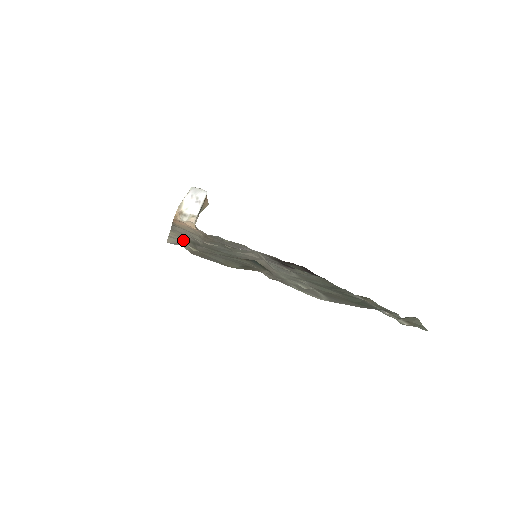
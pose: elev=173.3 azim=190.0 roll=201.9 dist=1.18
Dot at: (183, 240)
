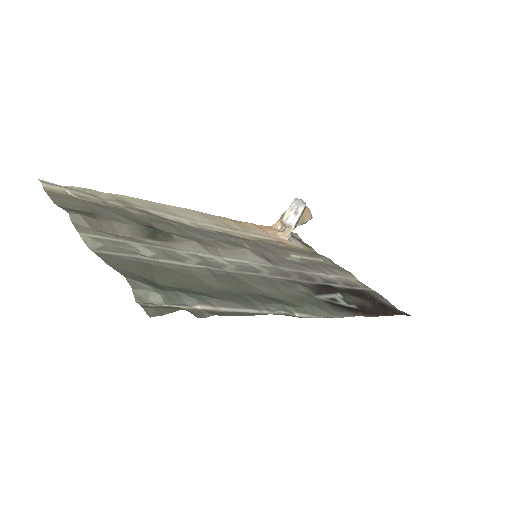
Dot at: (110, 198)
